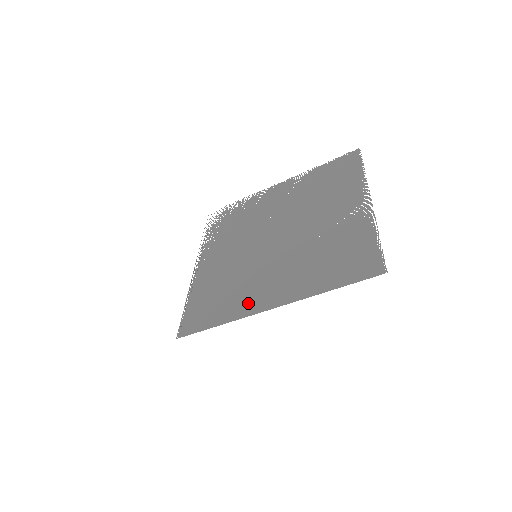
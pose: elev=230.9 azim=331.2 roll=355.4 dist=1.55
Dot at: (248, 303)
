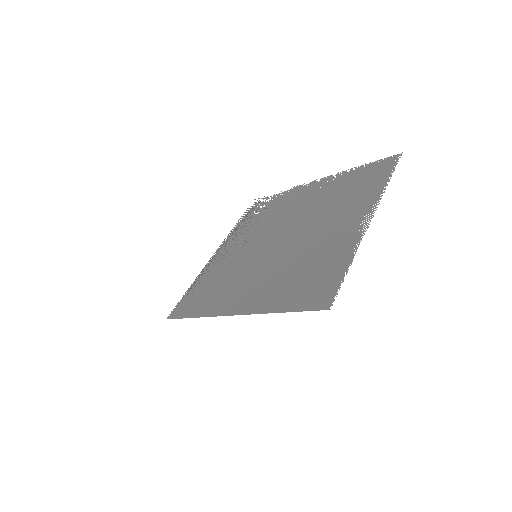
Dot at: (223, 303)
